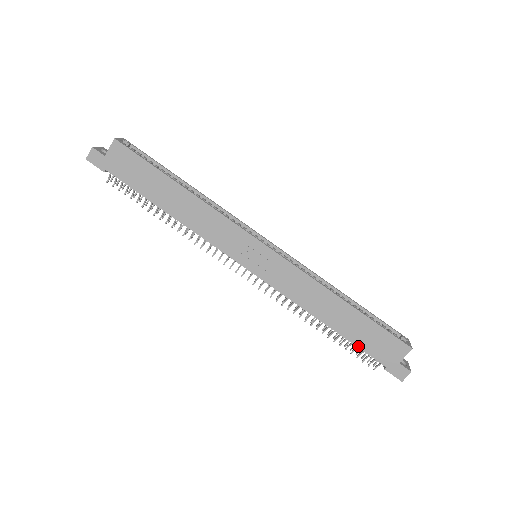
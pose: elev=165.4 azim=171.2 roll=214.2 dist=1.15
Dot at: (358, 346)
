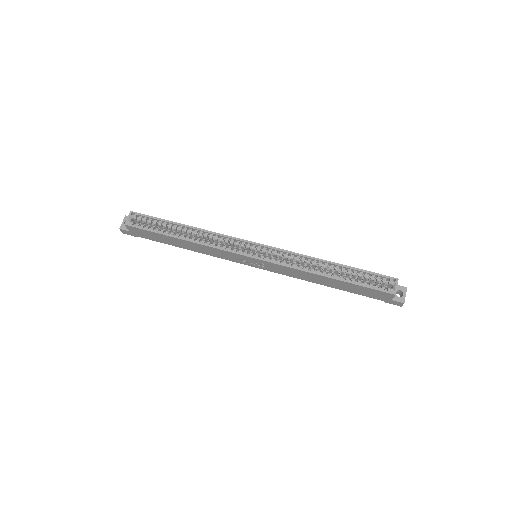
Dot at: occluded
